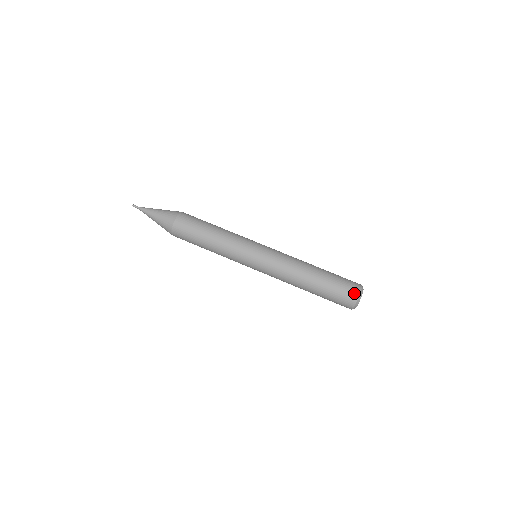
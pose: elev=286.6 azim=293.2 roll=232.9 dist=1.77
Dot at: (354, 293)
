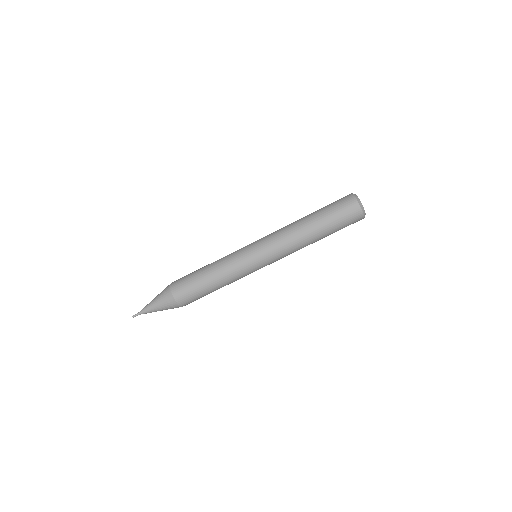
Dot at: (359, 220)
